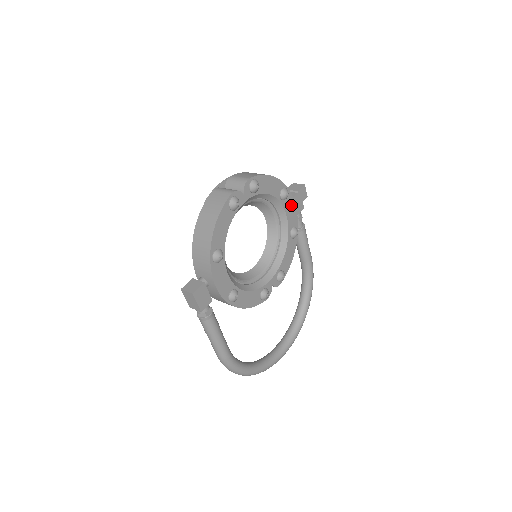
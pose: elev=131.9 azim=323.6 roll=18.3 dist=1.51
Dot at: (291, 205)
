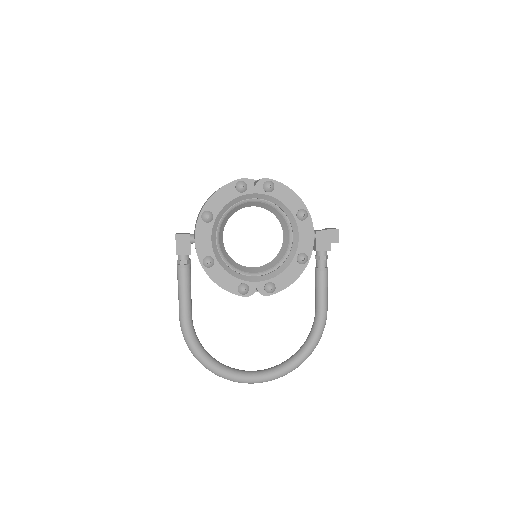
Dot at: (309, 231)
